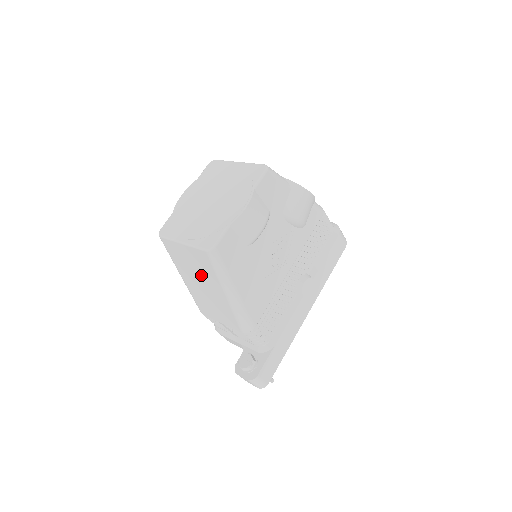
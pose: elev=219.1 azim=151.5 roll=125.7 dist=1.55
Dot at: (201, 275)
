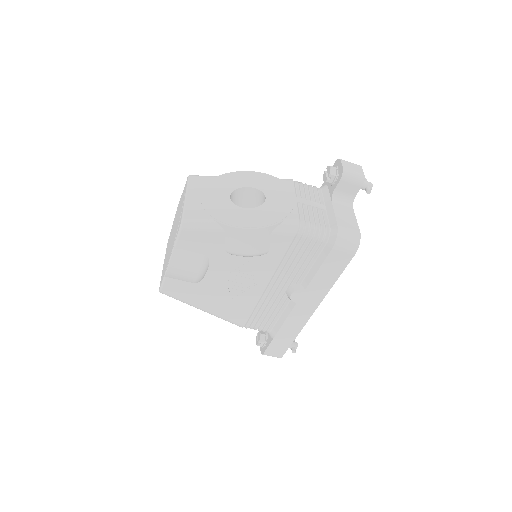
Dot at: occluded
